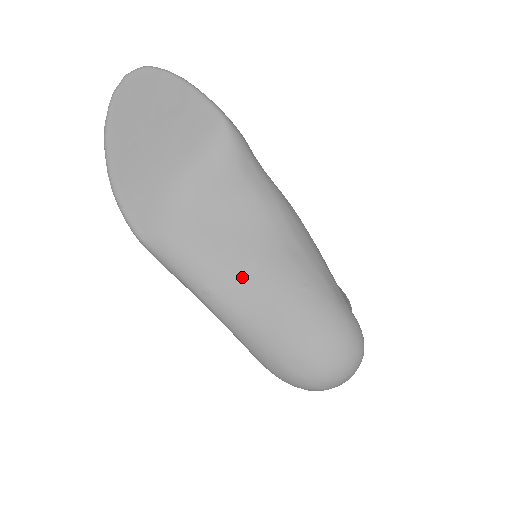
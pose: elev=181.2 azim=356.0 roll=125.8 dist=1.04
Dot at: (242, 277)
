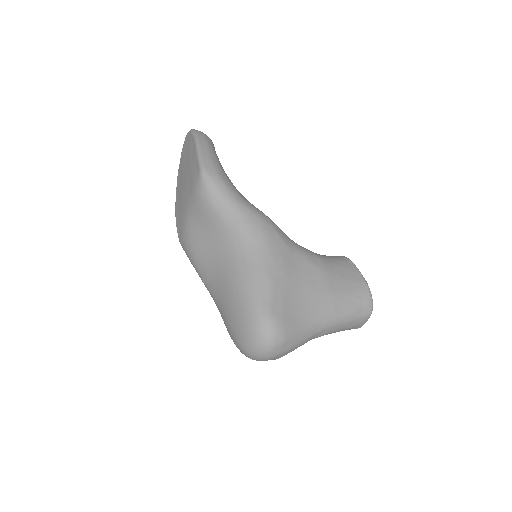
Dot at: (213, 276)
